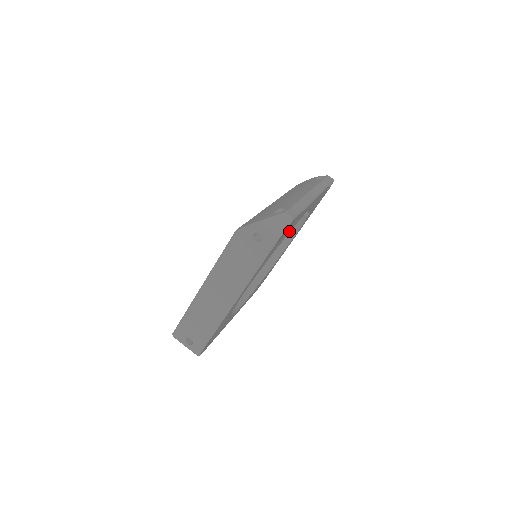
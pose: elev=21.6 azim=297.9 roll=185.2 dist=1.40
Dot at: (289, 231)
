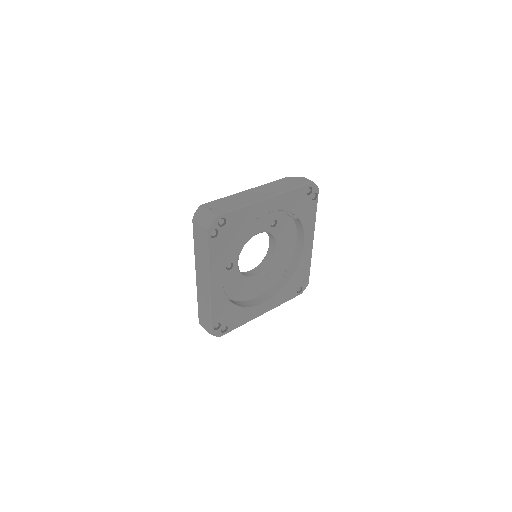
Dot at: (303, 218)
